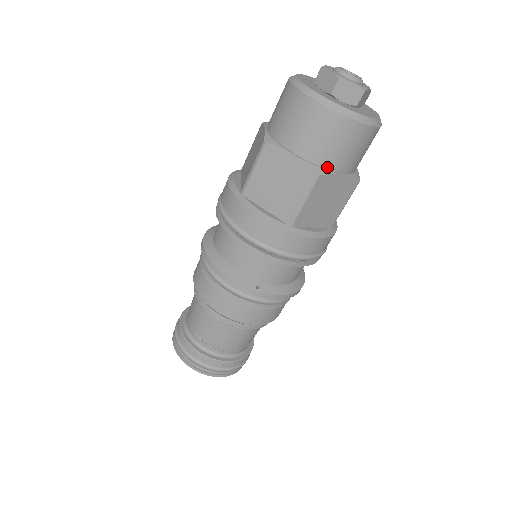
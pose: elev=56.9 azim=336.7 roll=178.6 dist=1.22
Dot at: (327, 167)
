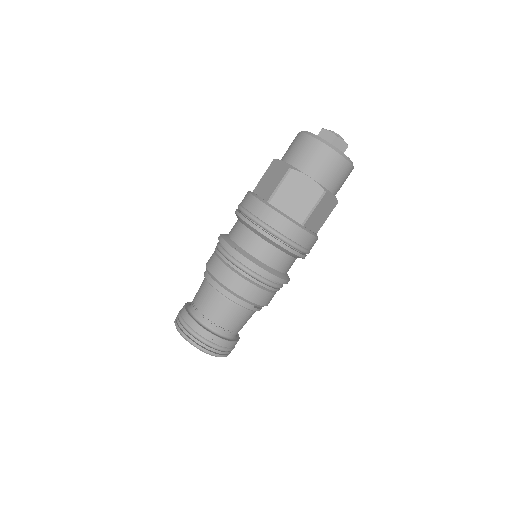
Dot at: (300, 169)
